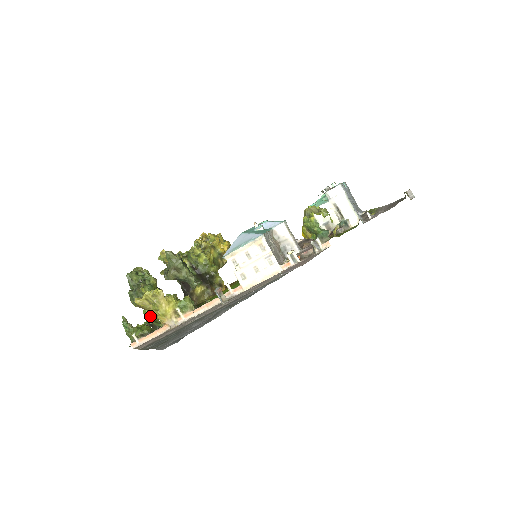
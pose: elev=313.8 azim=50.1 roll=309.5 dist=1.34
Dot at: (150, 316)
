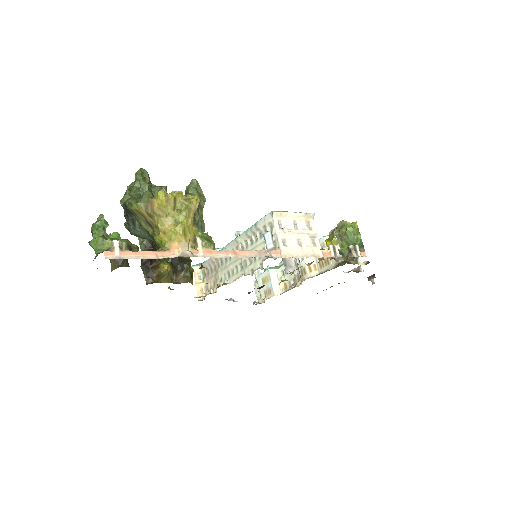
Dot at: occluded
